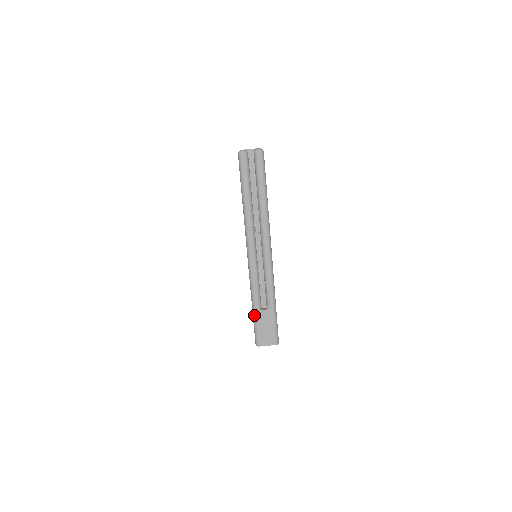
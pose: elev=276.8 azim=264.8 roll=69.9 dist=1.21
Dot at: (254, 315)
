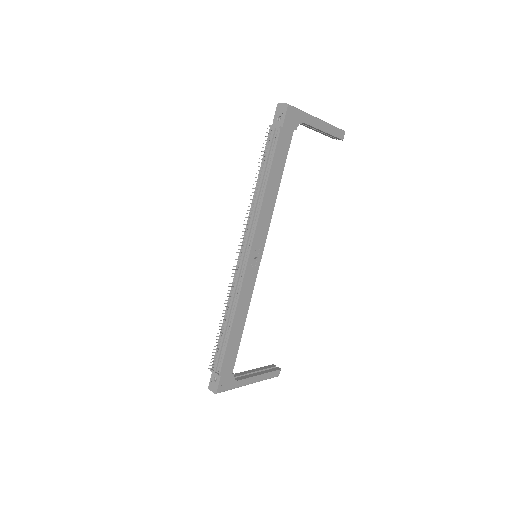
Dot at: occluded
